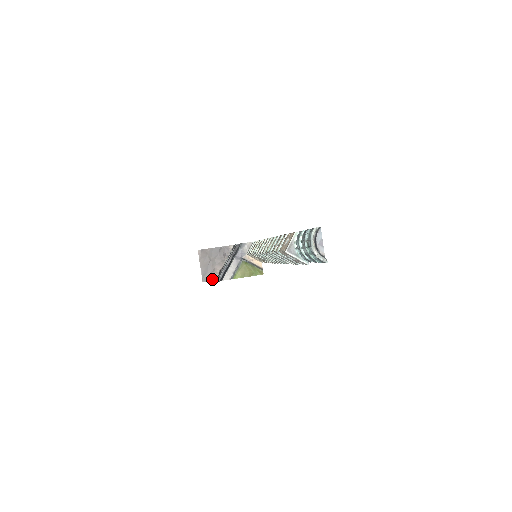
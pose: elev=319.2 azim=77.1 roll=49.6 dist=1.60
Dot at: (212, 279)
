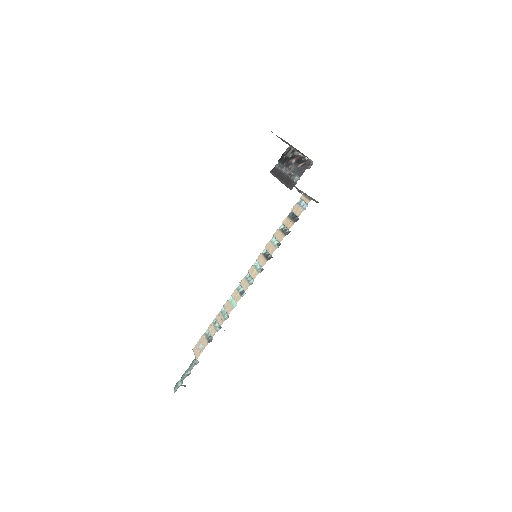
Dot at: (286, 143)
